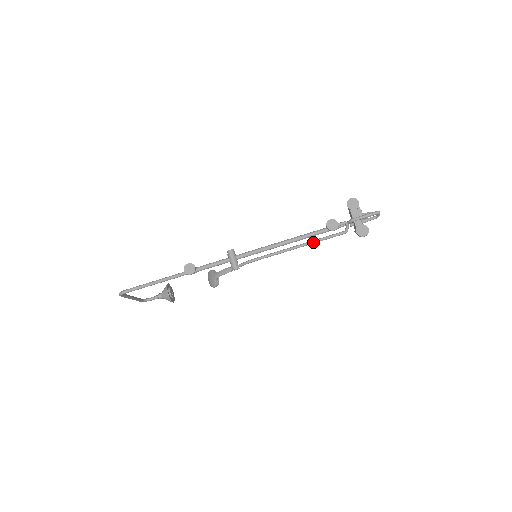
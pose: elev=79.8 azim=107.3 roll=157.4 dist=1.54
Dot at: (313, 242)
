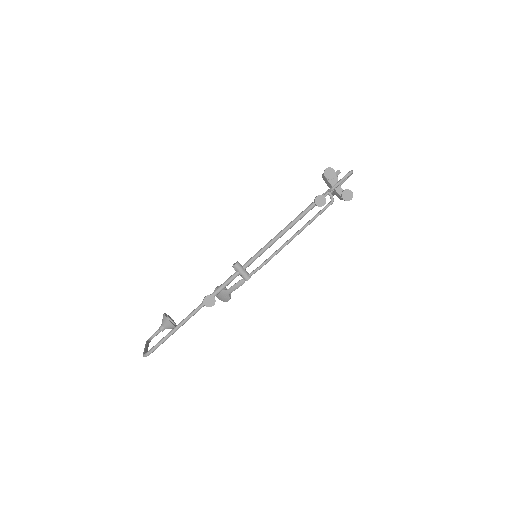
Dot at: (309, 224)
